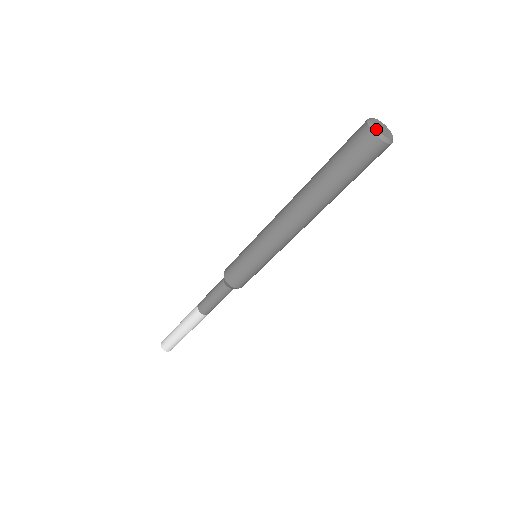
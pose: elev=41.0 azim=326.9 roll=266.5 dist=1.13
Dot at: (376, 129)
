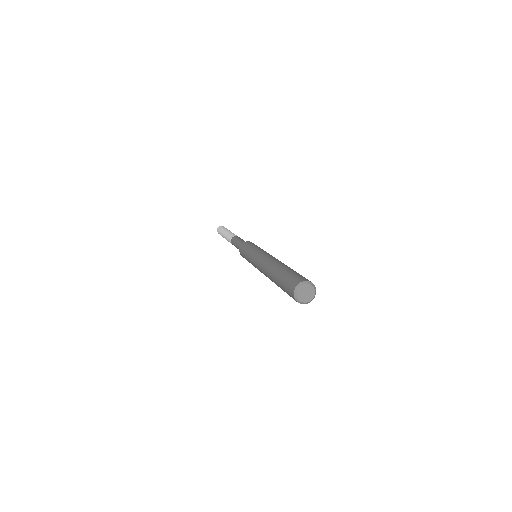
Dot at: (297, 296)
